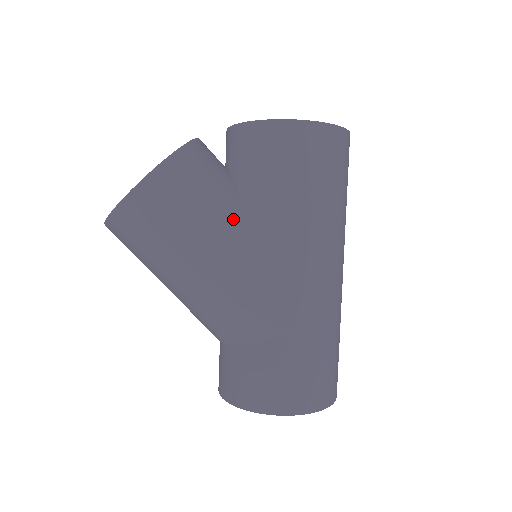
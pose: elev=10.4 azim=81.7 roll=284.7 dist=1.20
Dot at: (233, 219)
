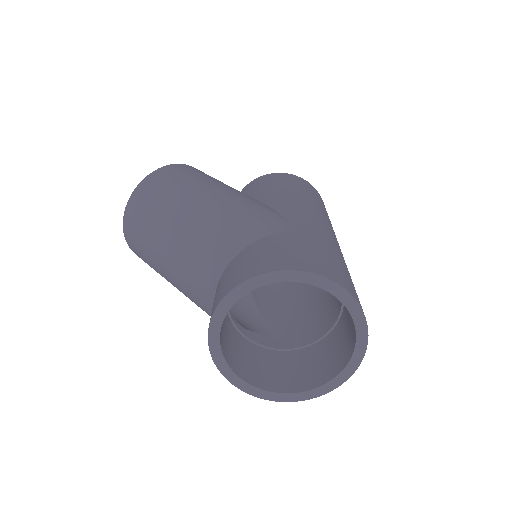
Dot at: occluded
